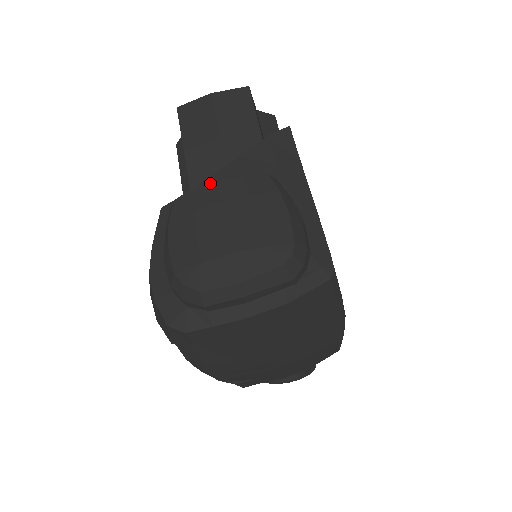
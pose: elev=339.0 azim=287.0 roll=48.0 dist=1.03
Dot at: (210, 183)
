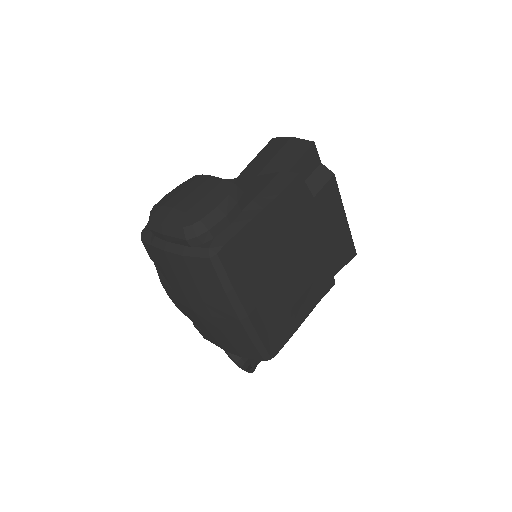
Dot at: (230, 181)
